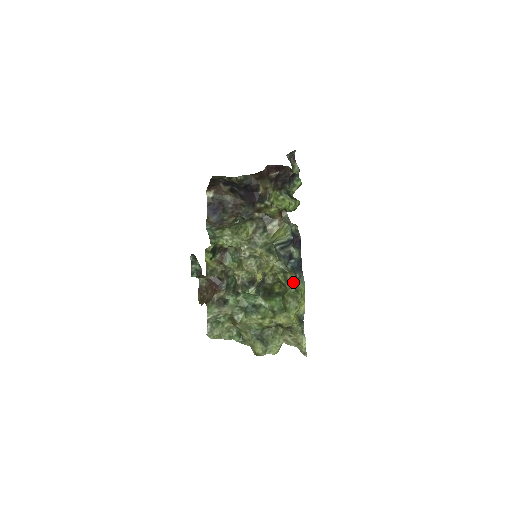
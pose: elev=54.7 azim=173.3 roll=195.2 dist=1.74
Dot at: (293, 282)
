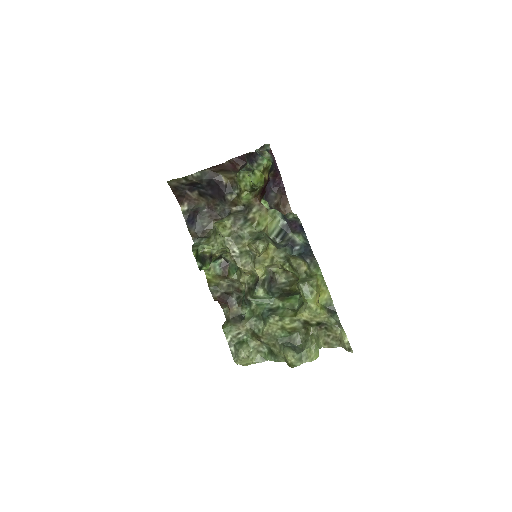
Dot at: (300, 267)
